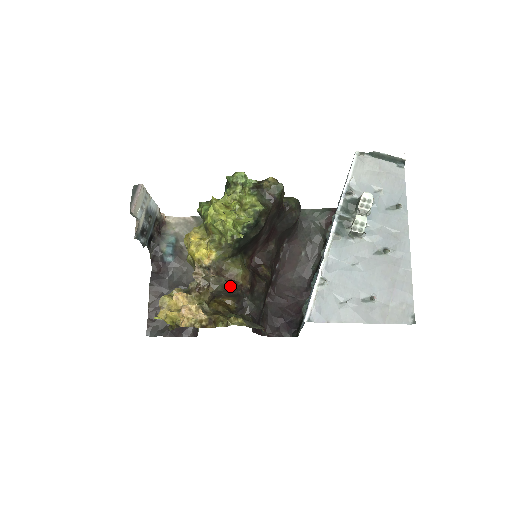
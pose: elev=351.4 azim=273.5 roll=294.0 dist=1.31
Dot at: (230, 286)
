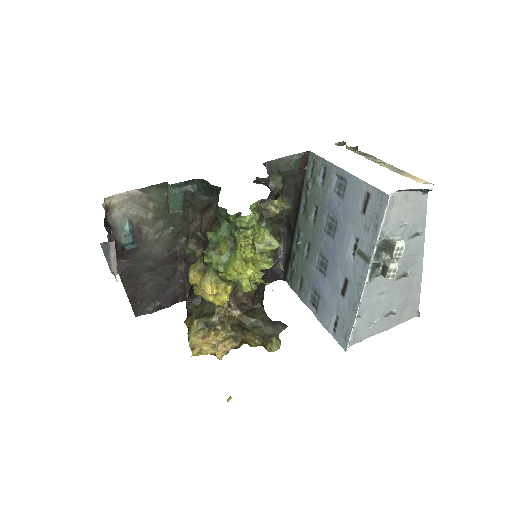
Dot at: (249, 306)
